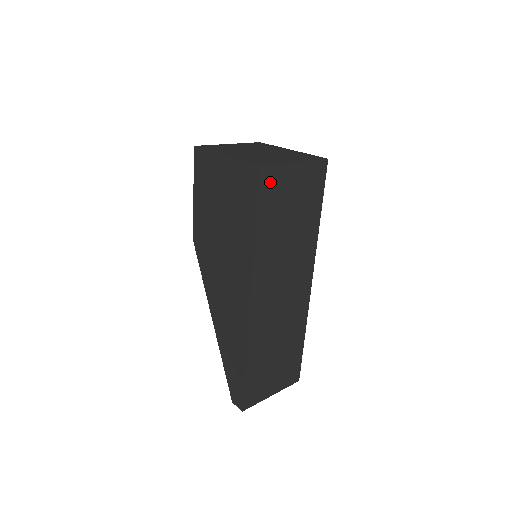
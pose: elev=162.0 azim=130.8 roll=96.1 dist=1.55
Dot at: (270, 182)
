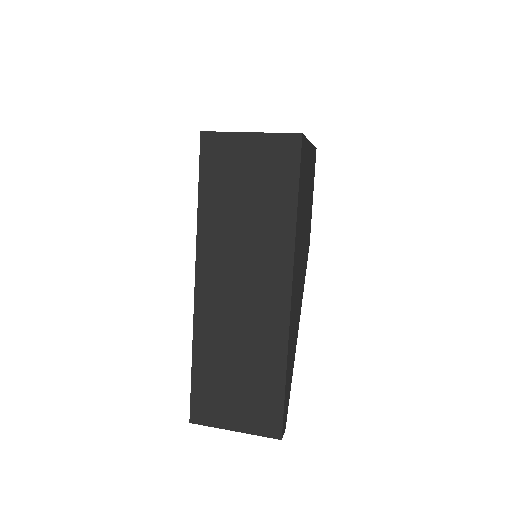
Dot at: (214, 150)
